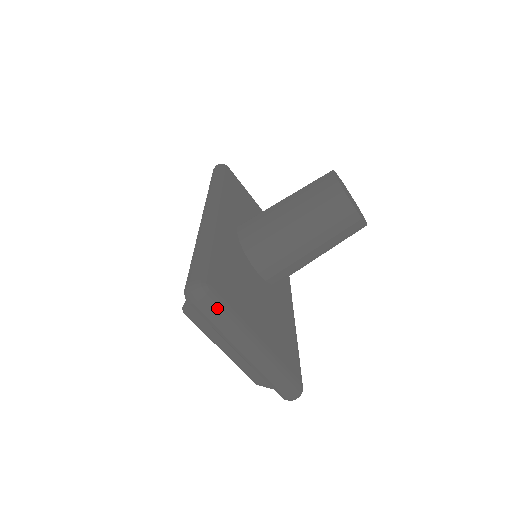
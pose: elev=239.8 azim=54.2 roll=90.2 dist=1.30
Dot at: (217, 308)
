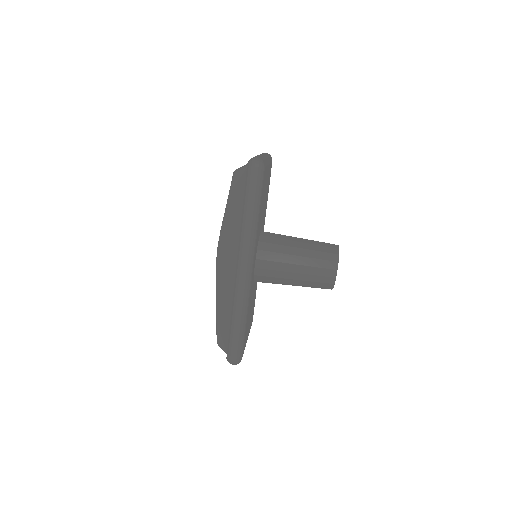
Dot at: occluded
